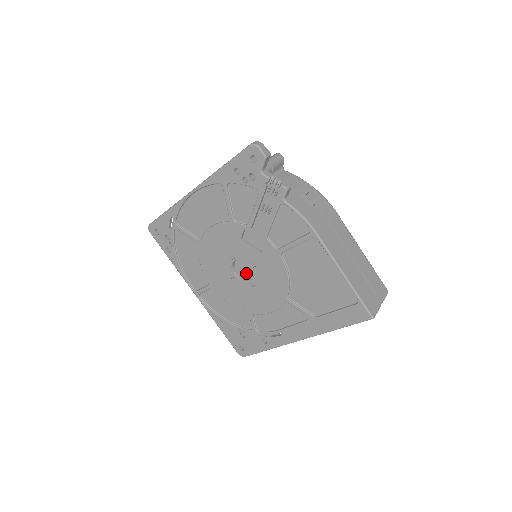
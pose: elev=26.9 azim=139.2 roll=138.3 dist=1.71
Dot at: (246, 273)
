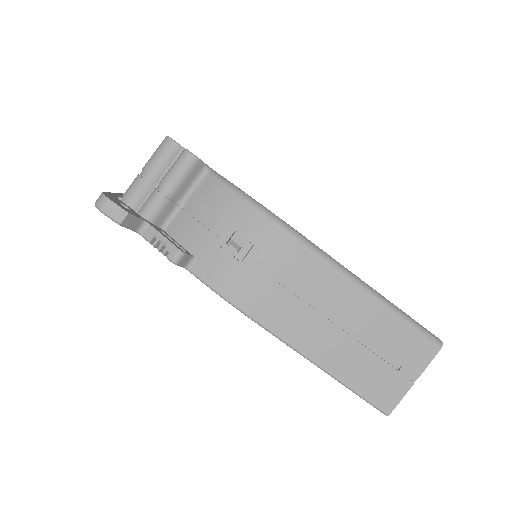
Dot at: occluded
